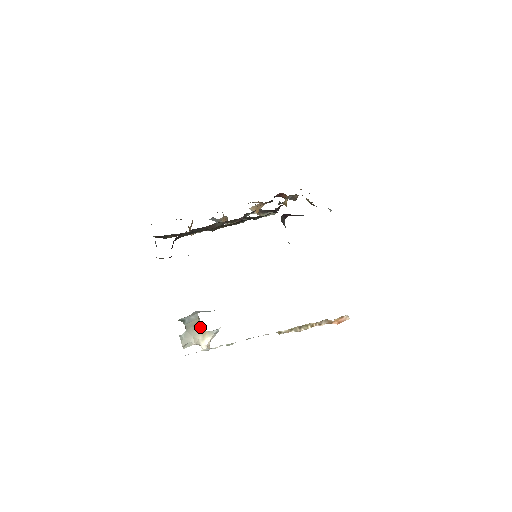
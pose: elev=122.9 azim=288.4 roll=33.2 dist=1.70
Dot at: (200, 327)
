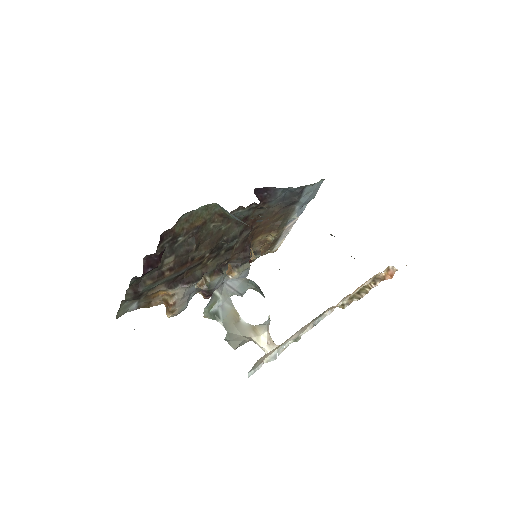
Dot at: (243, 322)
